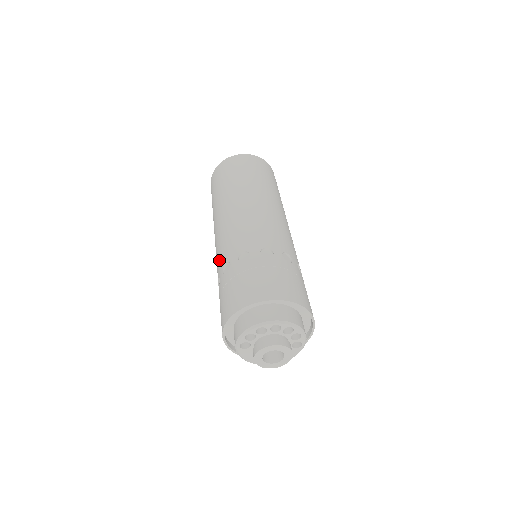
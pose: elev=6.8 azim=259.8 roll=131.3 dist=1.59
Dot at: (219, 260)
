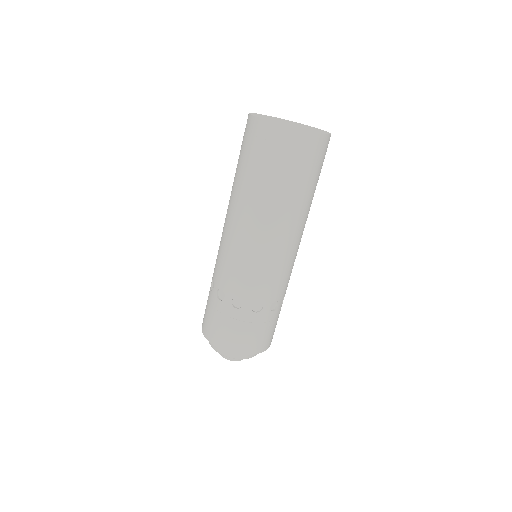
Dot at: occluded
